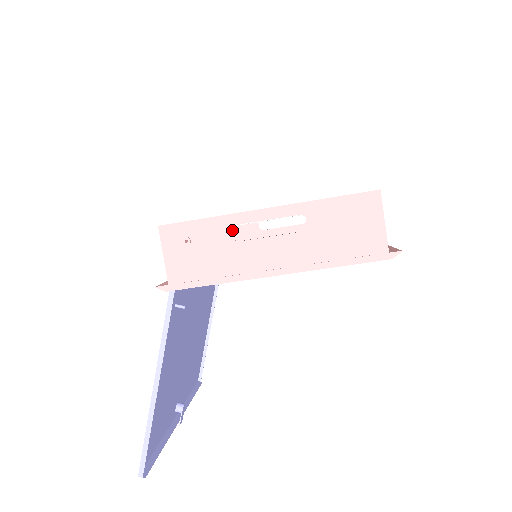
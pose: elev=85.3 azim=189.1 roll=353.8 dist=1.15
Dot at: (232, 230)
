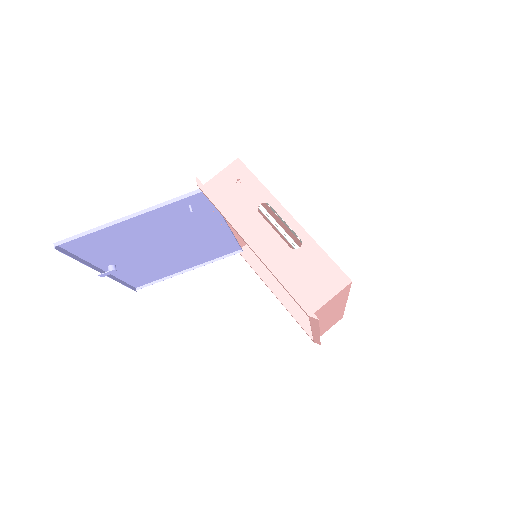
Dot at: occluded
